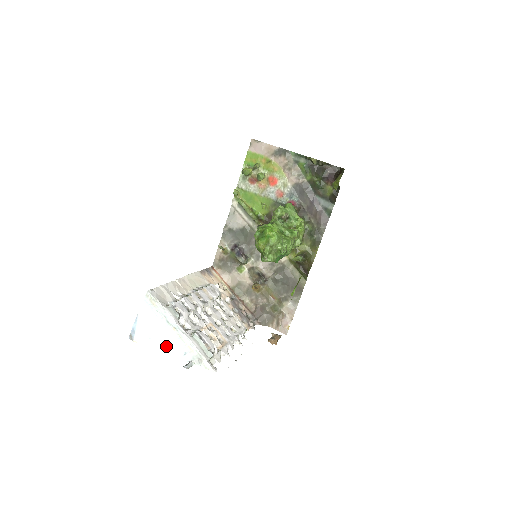
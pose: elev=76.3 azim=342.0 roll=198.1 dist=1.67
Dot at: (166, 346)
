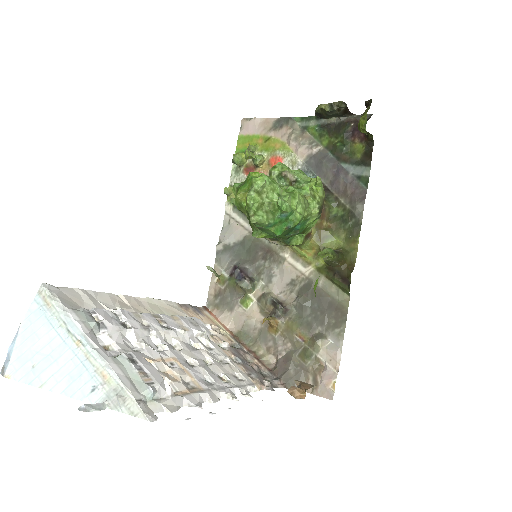
Dot at: (60, 378)
